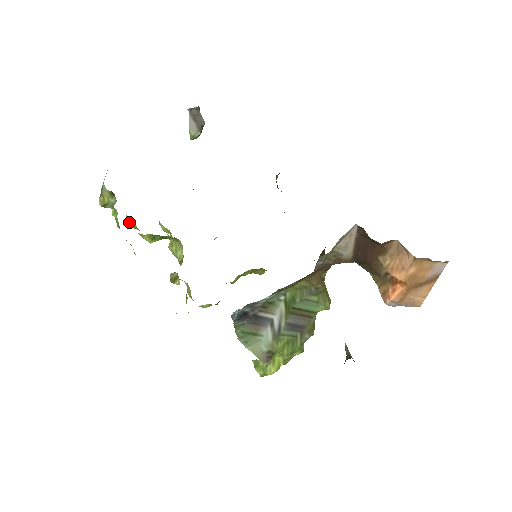
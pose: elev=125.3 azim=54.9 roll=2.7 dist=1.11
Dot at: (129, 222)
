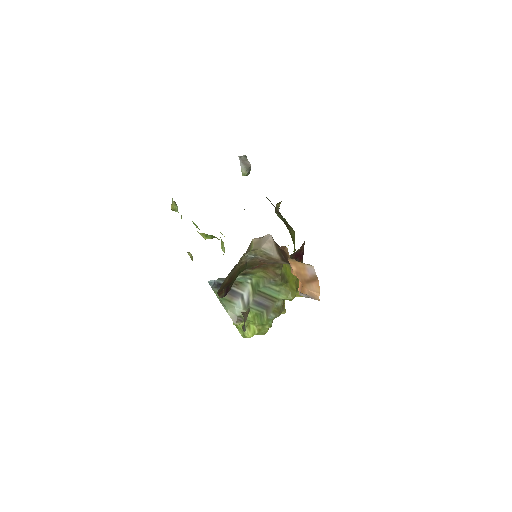
Dot at: (194, 224)
